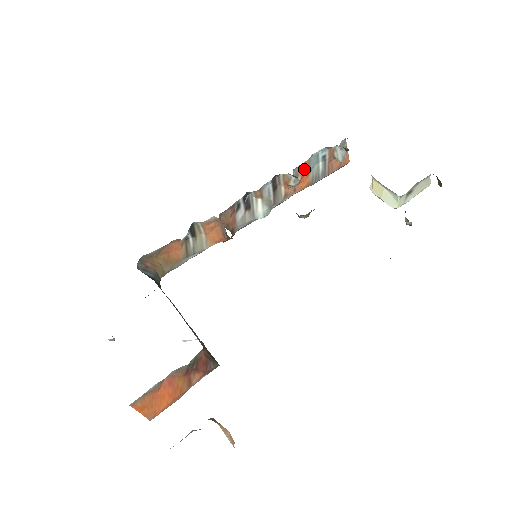
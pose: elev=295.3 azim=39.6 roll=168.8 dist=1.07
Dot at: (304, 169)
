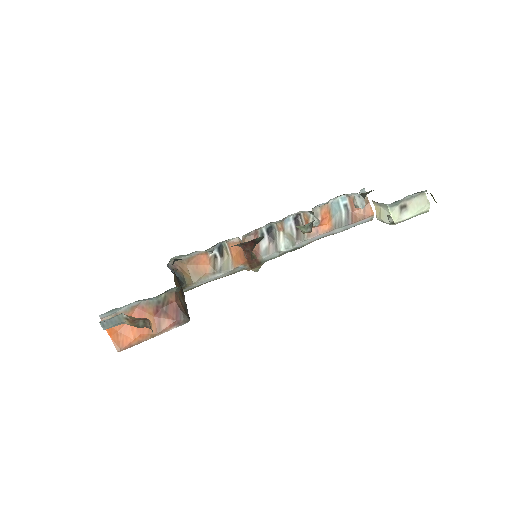
Dot at: (324, 212)
